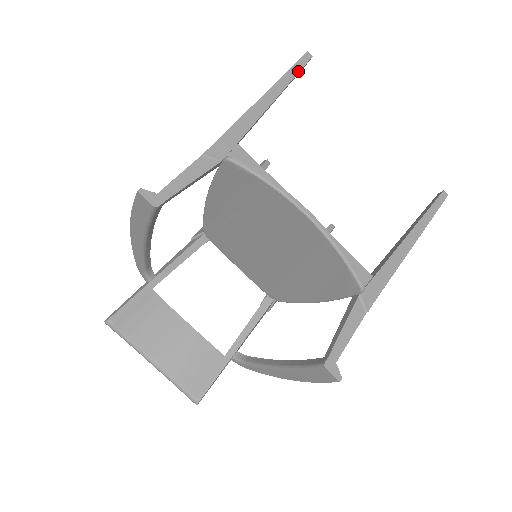
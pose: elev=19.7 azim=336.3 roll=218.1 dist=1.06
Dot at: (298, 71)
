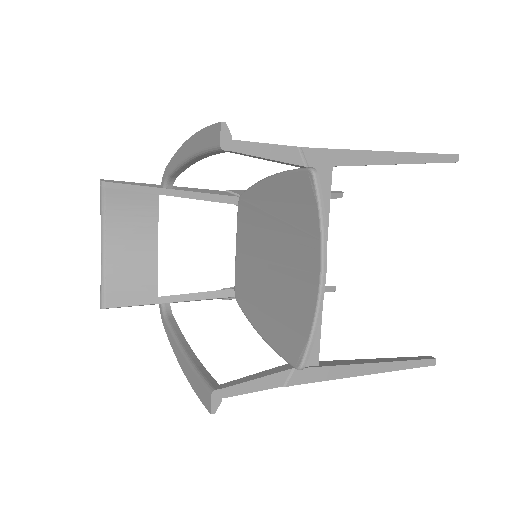
Dot at: (436, 161)
